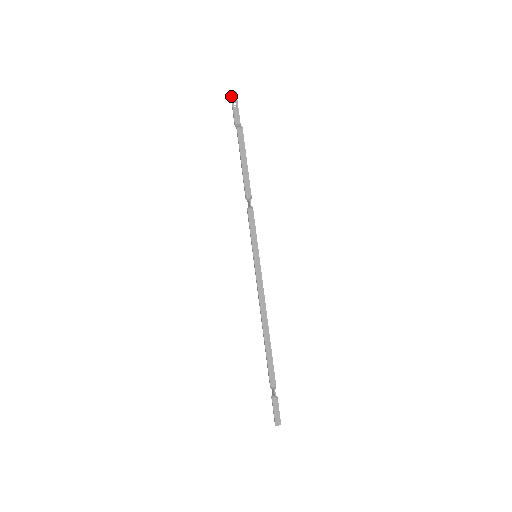
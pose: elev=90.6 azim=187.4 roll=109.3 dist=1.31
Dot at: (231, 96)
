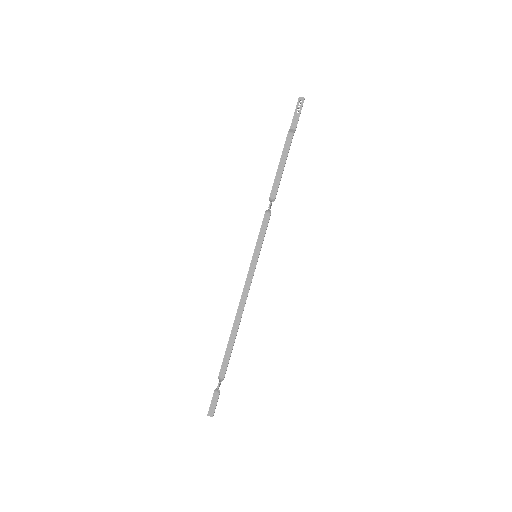
Dot at: (298, 101)
